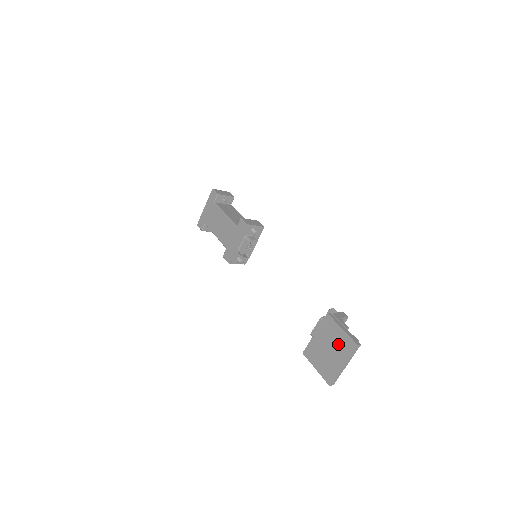
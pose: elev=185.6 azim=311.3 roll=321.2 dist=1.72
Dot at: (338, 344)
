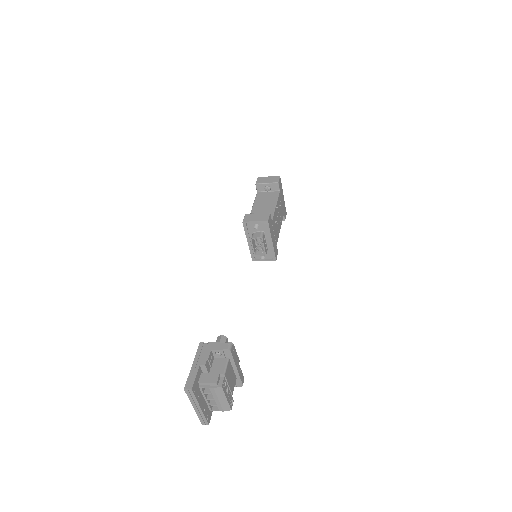
Dot at: occluded
